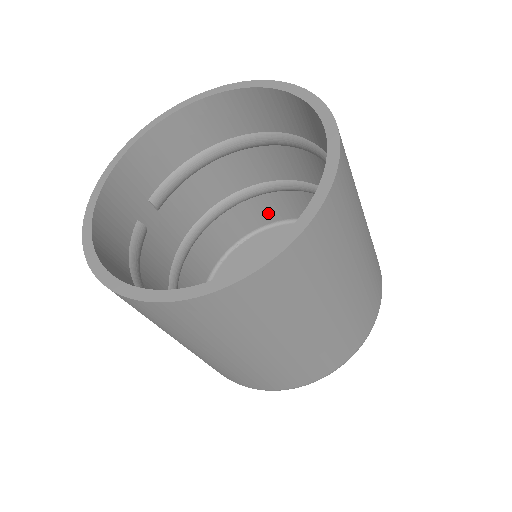
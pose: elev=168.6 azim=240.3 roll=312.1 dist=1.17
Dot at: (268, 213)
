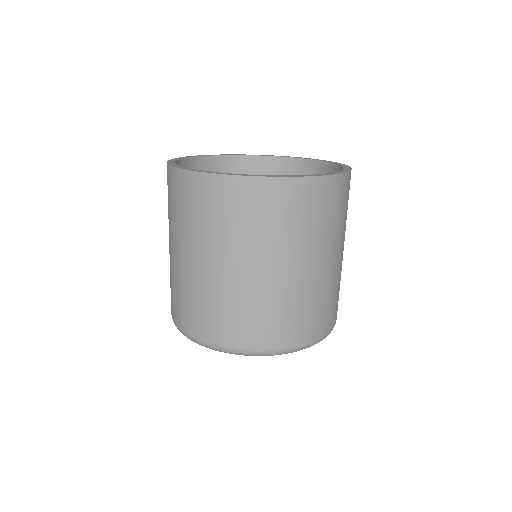
Dot at: occluded
